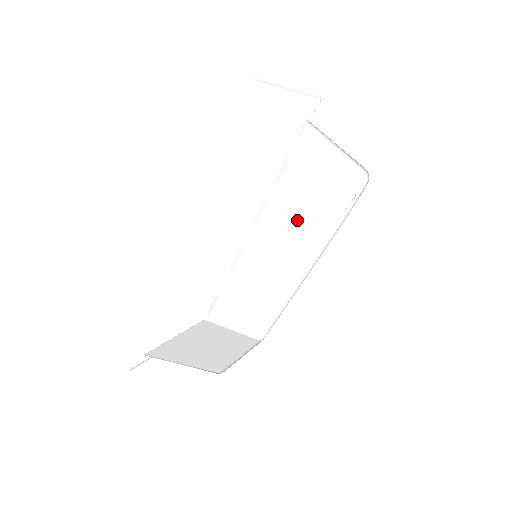
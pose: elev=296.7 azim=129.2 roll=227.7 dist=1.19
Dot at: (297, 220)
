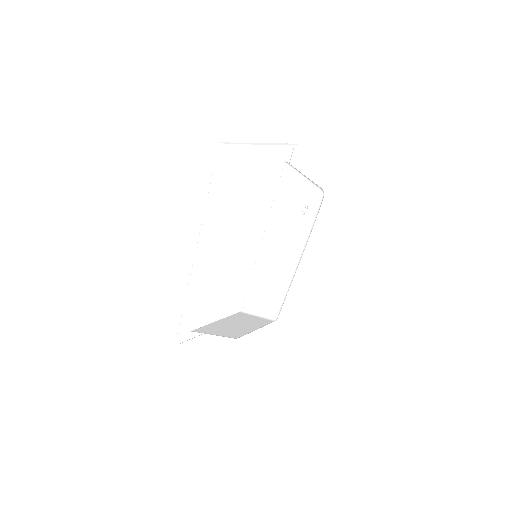
Dot at: (287, 230)
